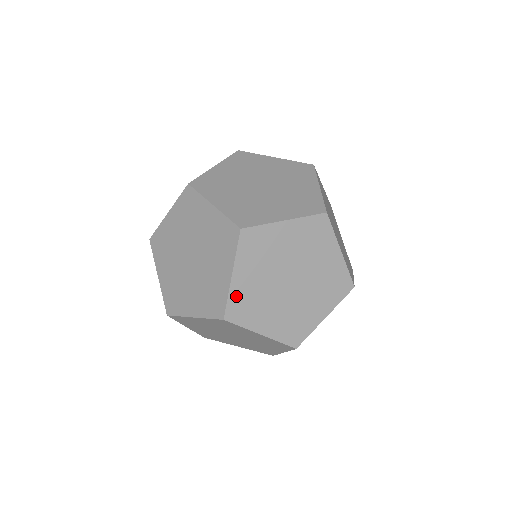
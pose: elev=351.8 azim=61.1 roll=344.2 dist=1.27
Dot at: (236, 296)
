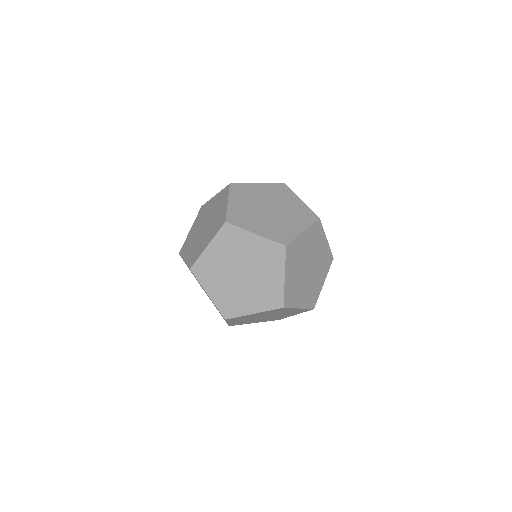
Dot at: (287, 290)
